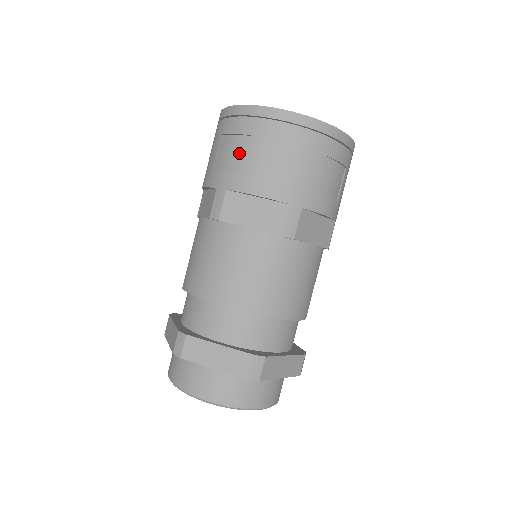
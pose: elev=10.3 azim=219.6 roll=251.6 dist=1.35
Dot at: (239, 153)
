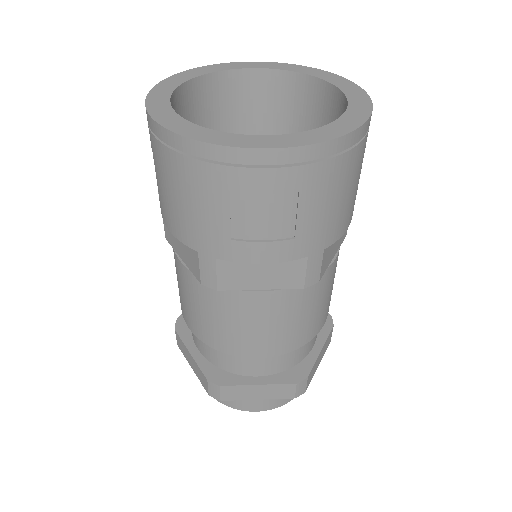
Dot at: occluded
